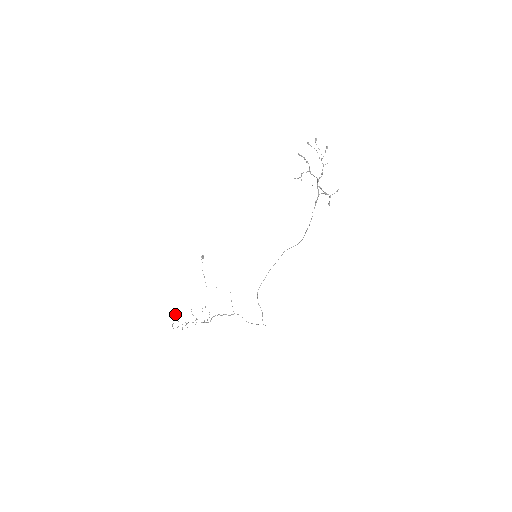
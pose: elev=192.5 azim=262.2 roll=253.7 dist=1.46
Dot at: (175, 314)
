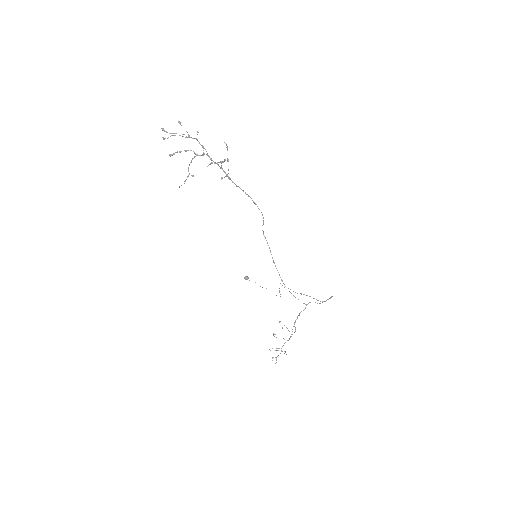
Dot at: occluded
